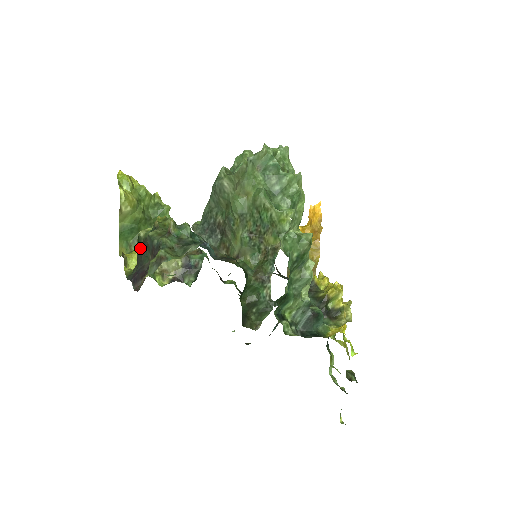
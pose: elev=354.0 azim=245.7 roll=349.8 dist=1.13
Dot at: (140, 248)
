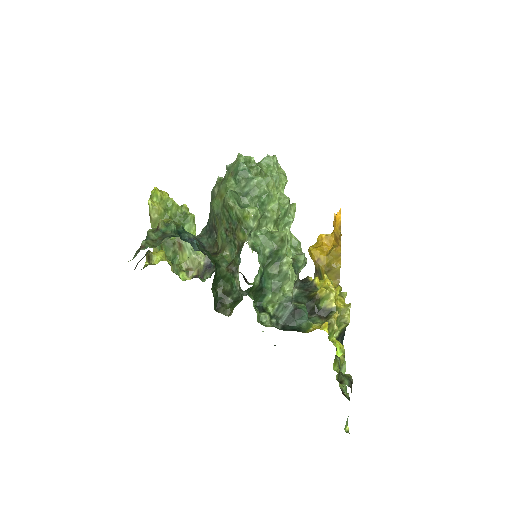
Dot at: occluded
